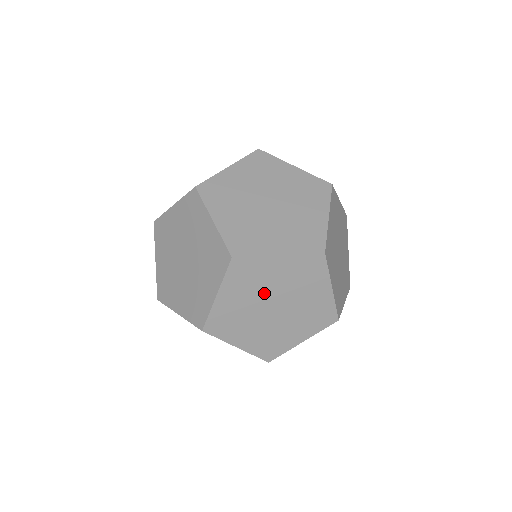
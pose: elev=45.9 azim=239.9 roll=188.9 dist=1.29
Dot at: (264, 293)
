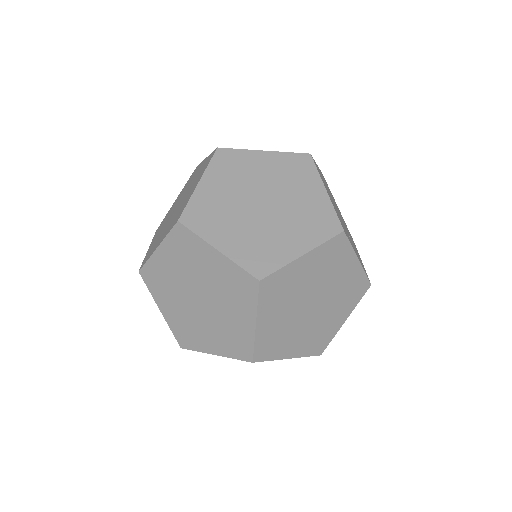
Dot at: (299, 297)
